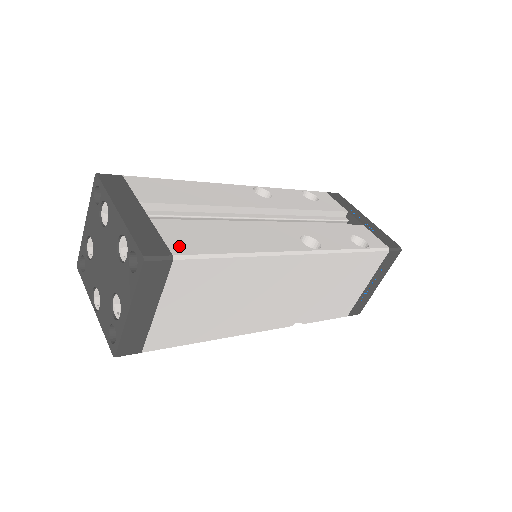
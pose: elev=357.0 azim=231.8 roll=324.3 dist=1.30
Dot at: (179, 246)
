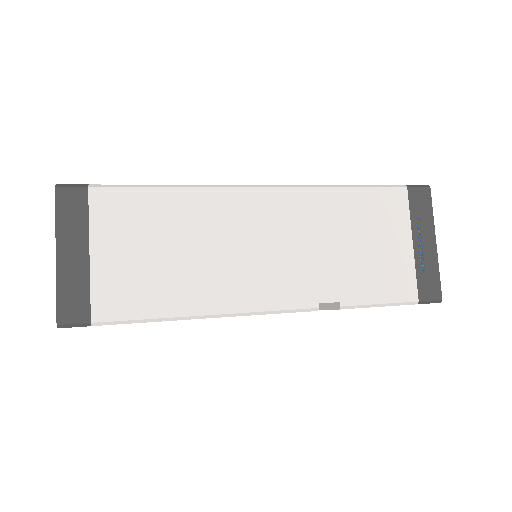
Dot at: occluded
